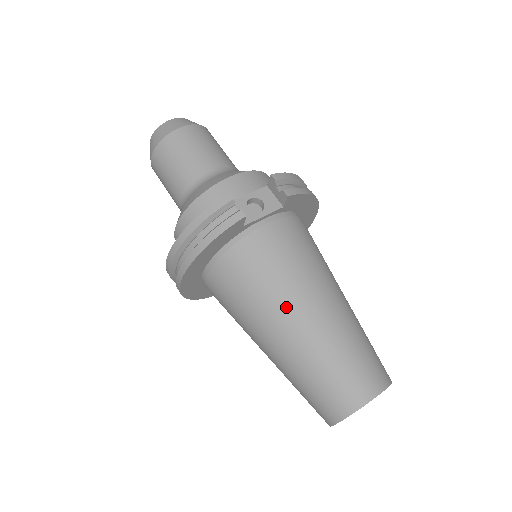
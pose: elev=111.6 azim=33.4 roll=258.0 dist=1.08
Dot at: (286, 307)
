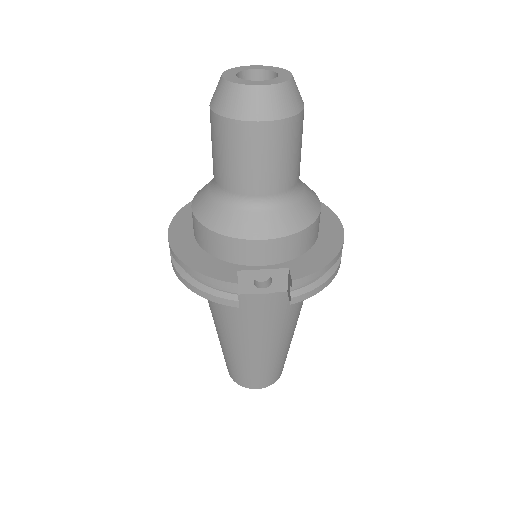
Dot at: (236, 336)
